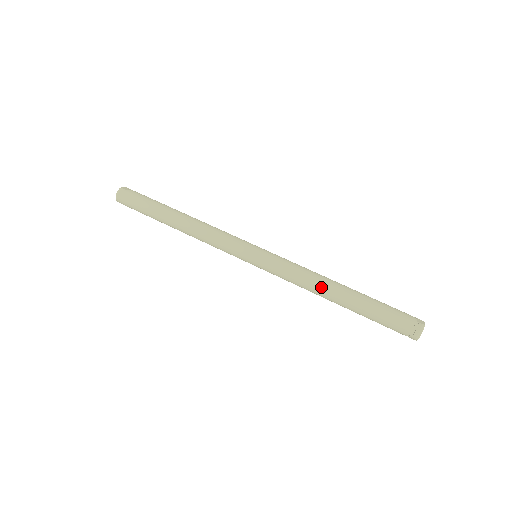
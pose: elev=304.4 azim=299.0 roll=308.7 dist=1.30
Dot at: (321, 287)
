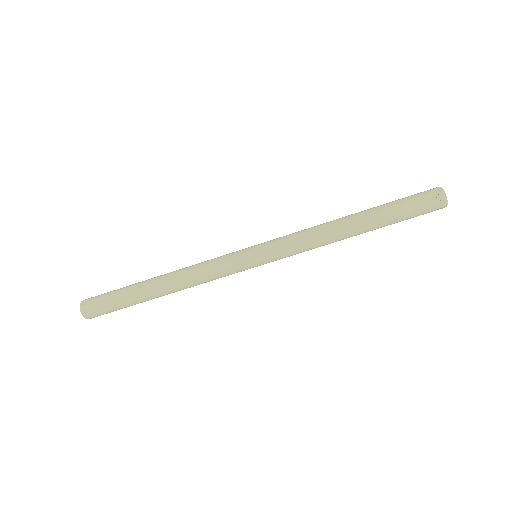
Dot at: (336, 235)
